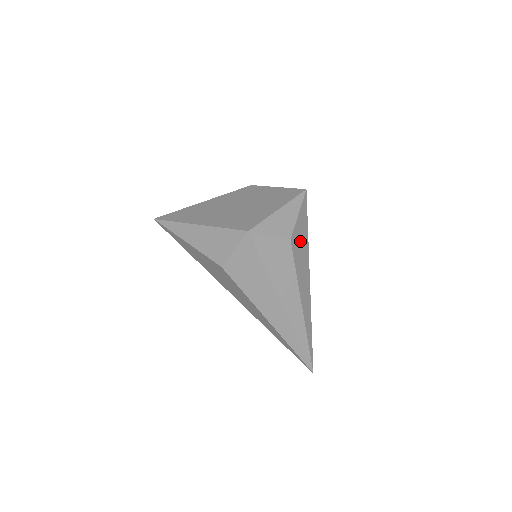
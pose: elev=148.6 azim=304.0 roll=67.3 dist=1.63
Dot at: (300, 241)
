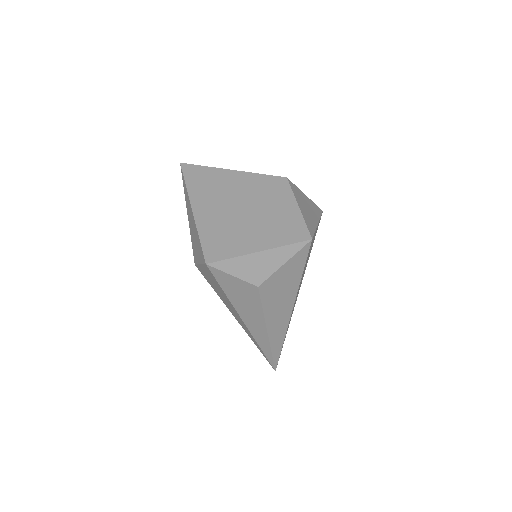
Dot at: (280, 285)
